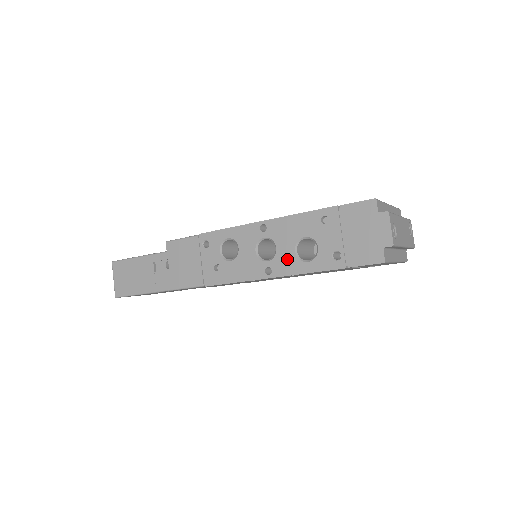
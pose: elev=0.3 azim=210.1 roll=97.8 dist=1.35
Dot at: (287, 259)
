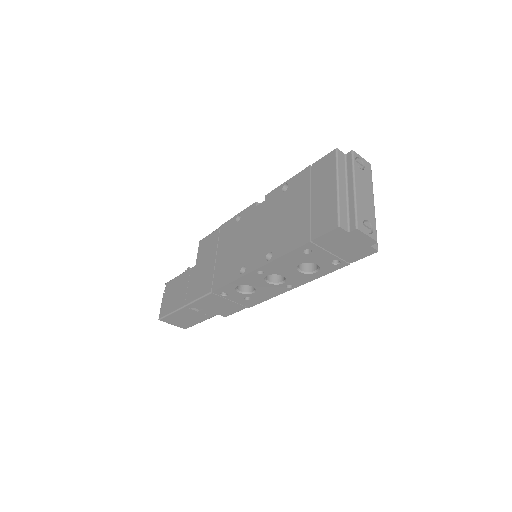
Dot at: (298, 277)
